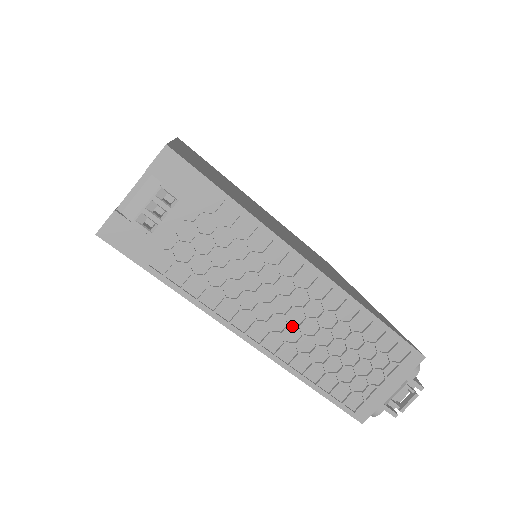
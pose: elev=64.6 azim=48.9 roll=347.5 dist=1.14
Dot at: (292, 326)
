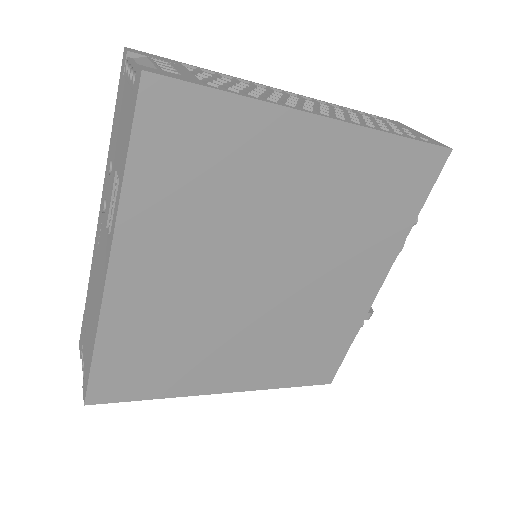
Dot at: occluded
